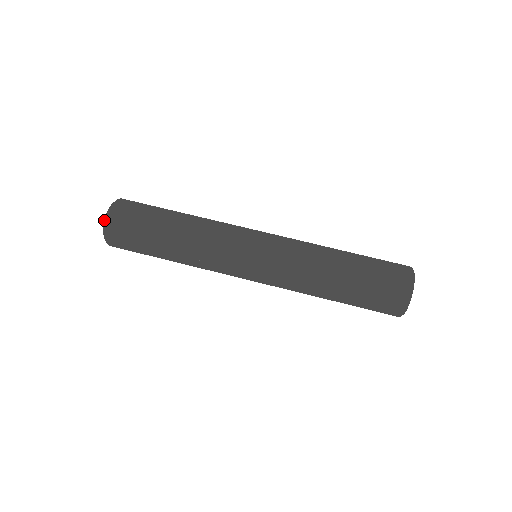
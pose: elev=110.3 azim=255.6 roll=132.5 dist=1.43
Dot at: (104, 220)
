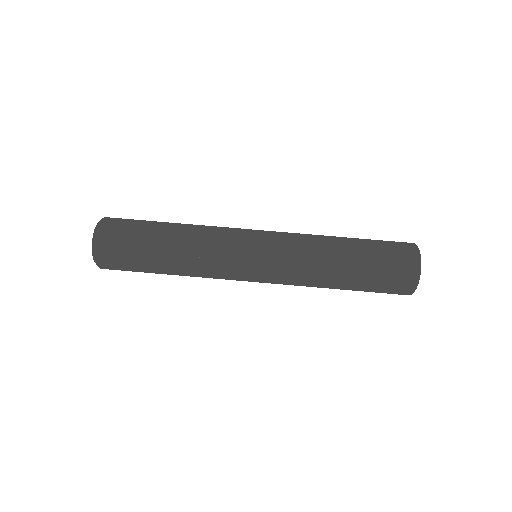
Dot at: (93, 234)
